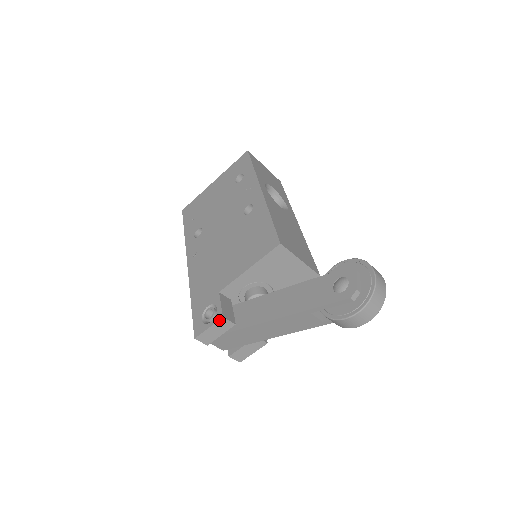
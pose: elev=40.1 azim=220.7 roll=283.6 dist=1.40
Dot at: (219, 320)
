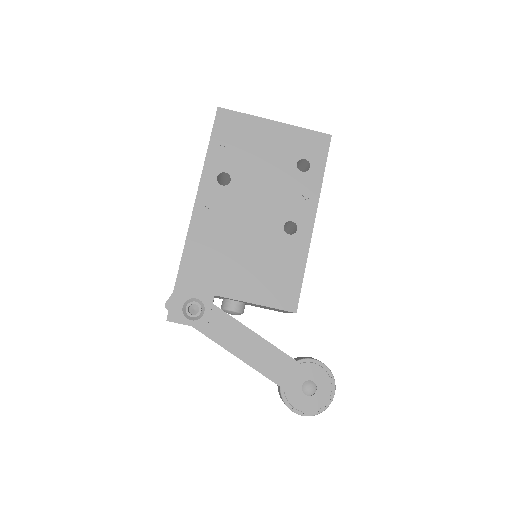
Dot at: occluded
